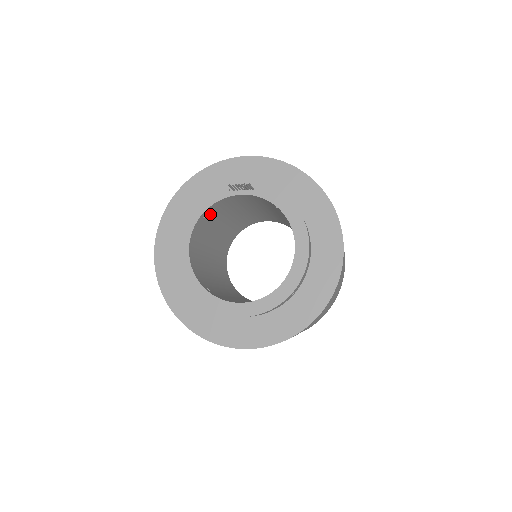
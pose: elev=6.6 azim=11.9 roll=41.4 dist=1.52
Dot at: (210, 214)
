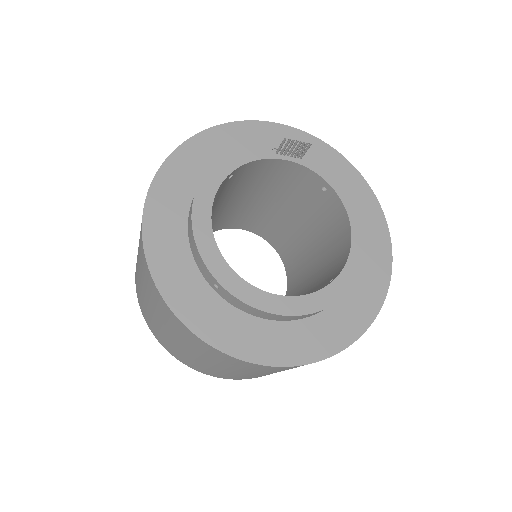
Dot at: (232, 178)
